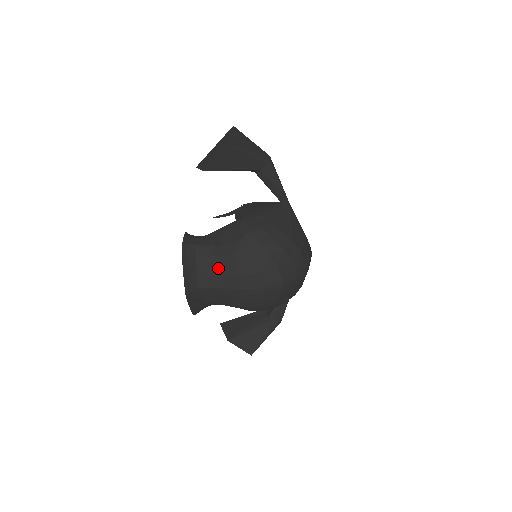
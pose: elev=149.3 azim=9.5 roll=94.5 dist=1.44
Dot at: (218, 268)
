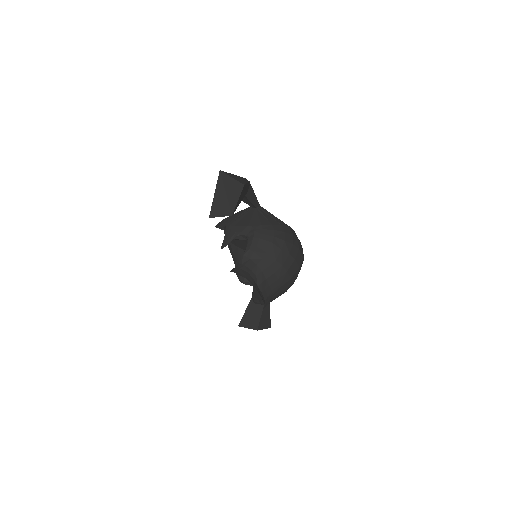
Dot at: (271, 277)
